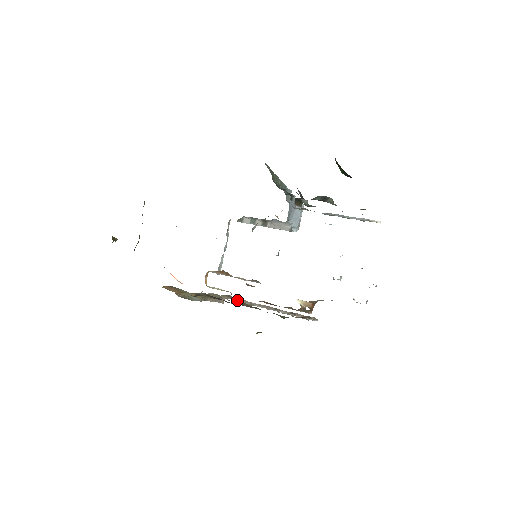
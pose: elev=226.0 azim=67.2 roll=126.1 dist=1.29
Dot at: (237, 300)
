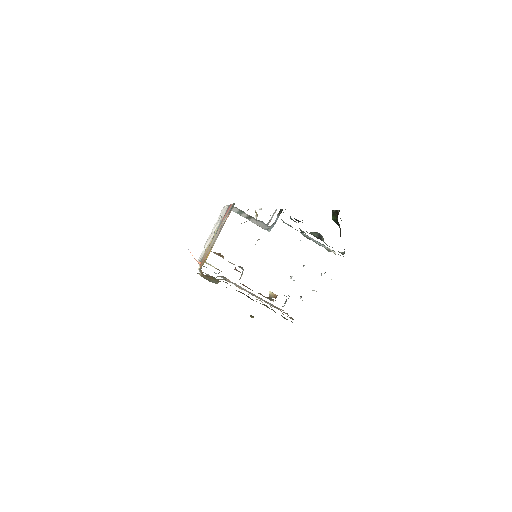
Dot at: (241, 289)
